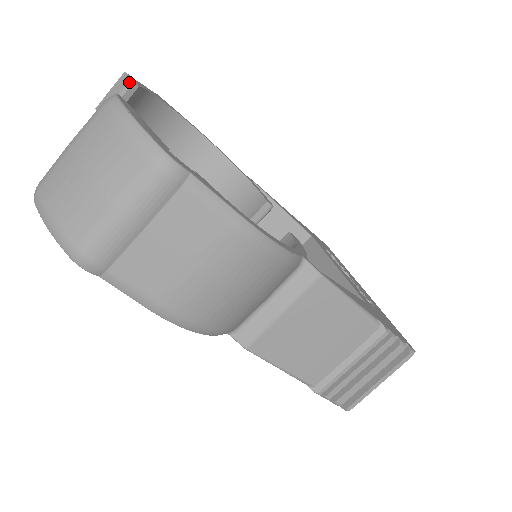
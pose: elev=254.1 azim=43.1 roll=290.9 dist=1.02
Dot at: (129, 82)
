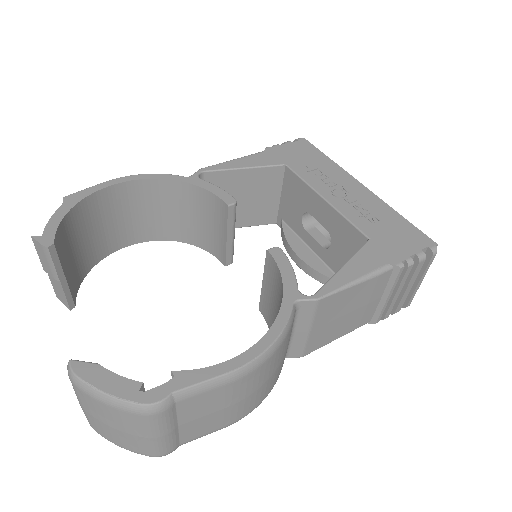
Dot at: (44, 249)
